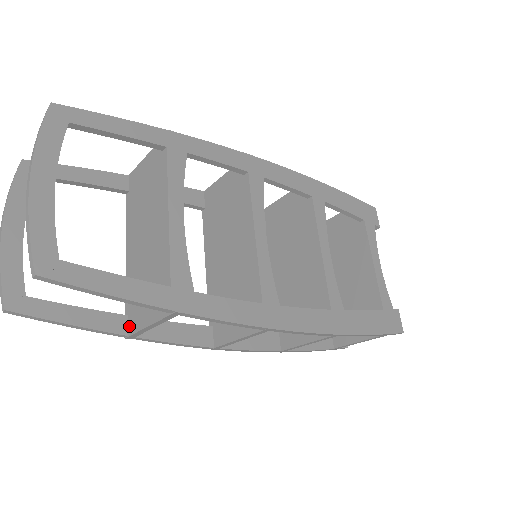
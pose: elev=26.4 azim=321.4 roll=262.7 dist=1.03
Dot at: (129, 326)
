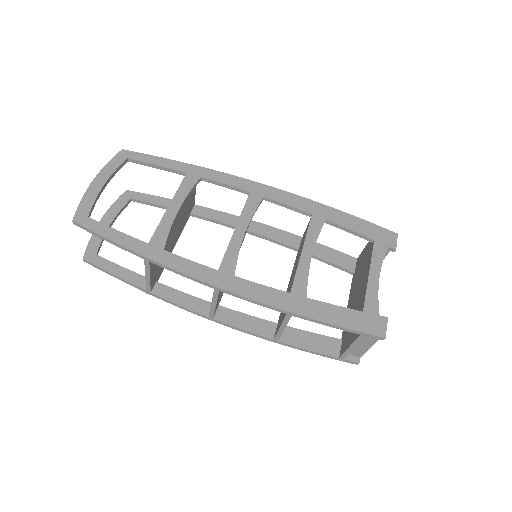
Dot at: occluded
